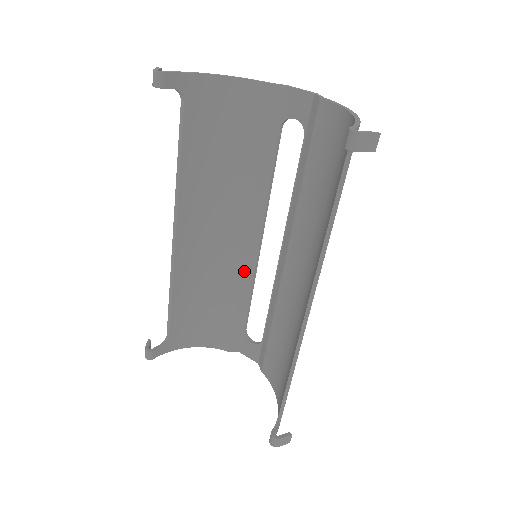
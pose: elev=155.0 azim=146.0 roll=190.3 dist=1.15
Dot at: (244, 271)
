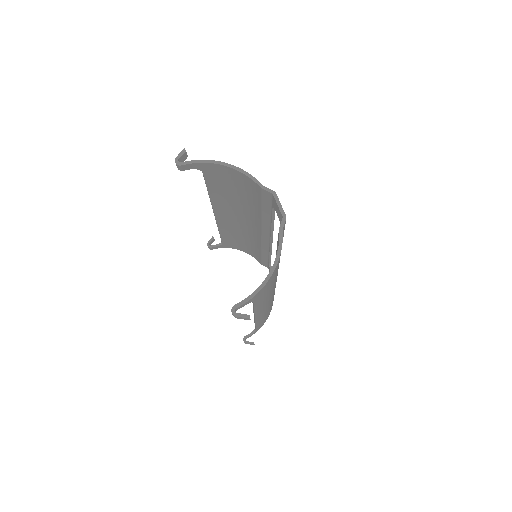
Dot at: (263, 245)
